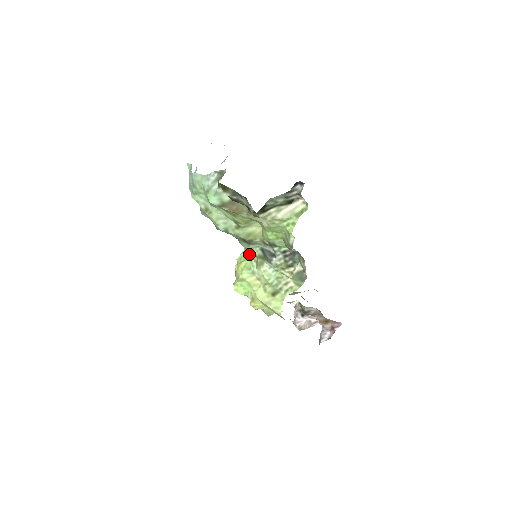
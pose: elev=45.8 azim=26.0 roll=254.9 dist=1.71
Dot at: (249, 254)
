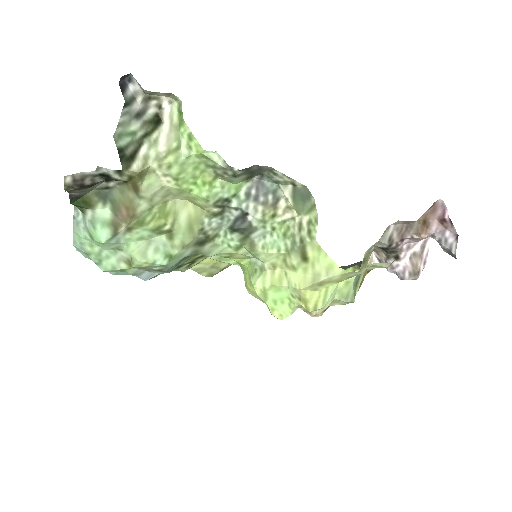
Dot at: (239, 259)
